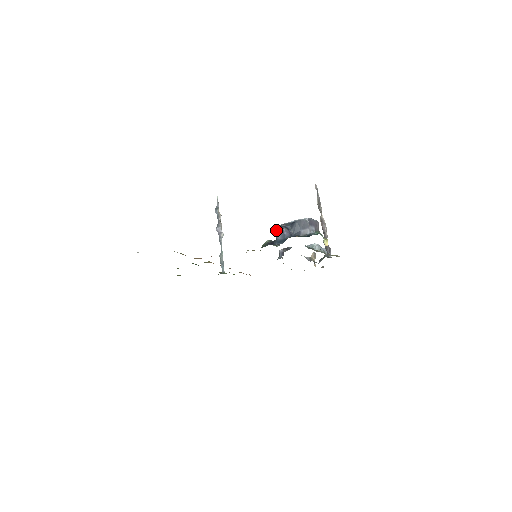
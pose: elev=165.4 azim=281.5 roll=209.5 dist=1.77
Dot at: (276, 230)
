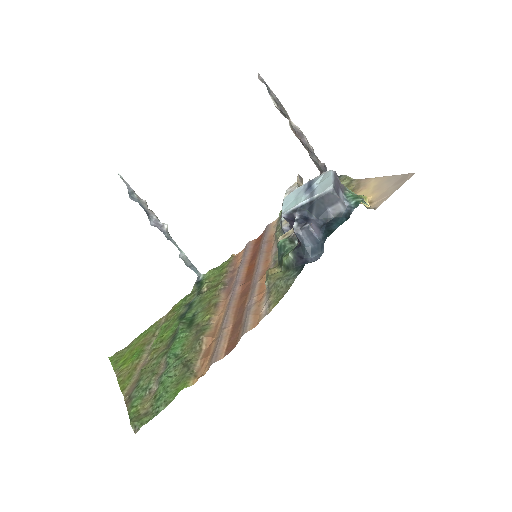
Dot at: (296, 234)
